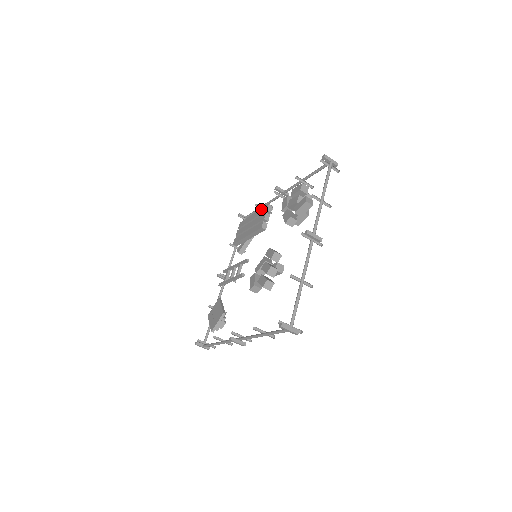
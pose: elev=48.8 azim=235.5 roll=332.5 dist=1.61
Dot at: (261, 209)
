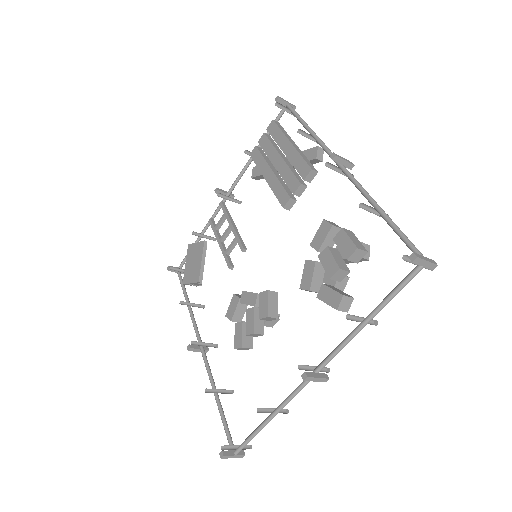
Dot at: (300, 158)
